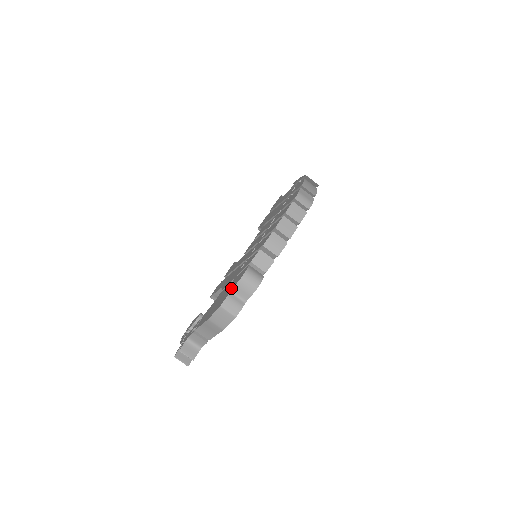
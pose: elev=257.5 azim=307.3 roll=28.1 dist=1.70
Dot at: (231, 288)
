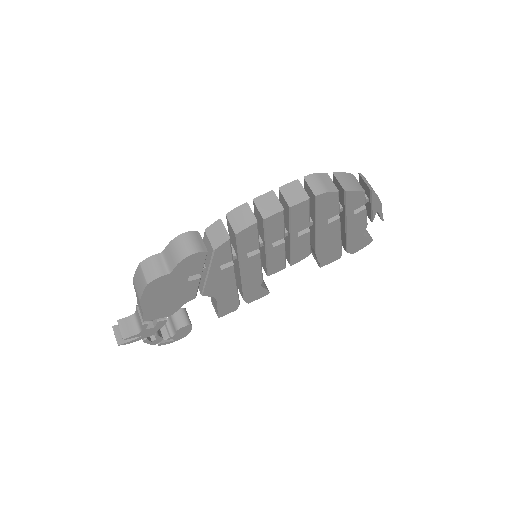
Dot at: occluded
